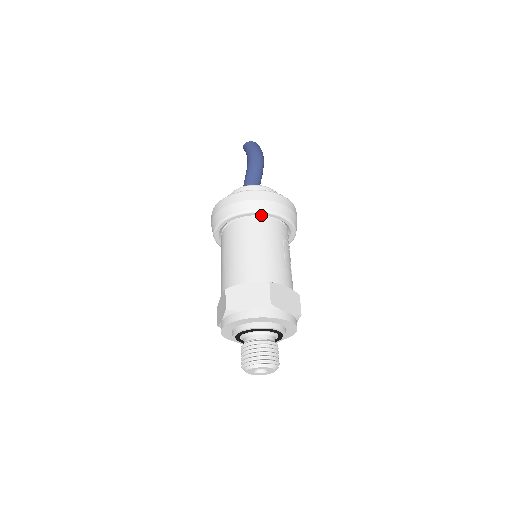
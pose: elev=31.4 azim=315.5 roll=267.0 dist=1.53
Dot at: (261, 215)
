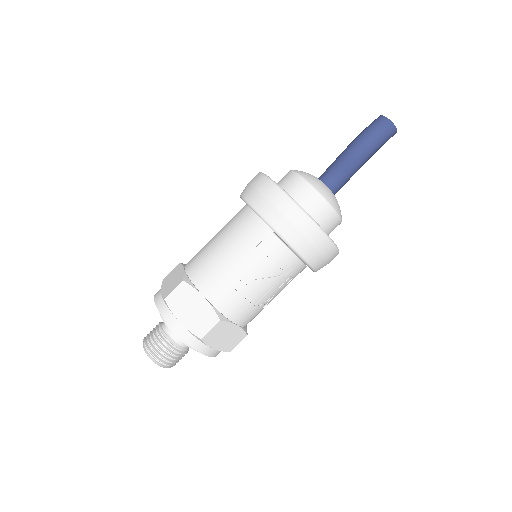
Dot at: occluded
